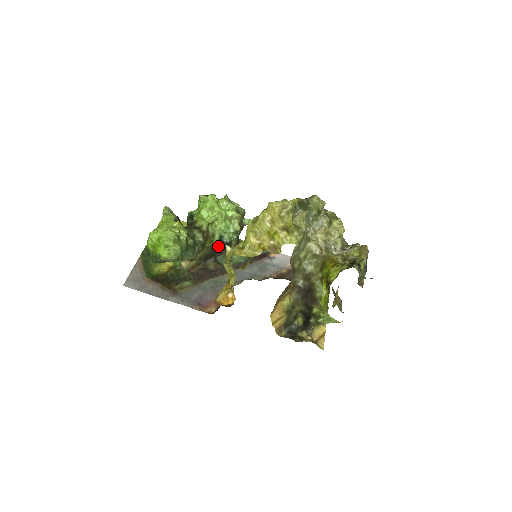
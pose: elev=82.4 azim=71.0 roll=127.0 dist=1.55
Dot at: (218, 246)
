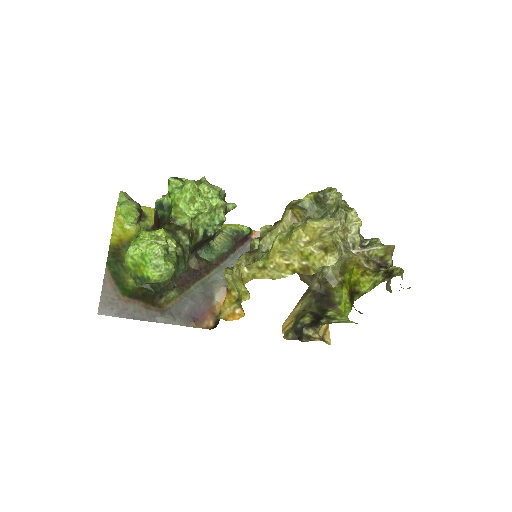
Dot at: (201, 242)
